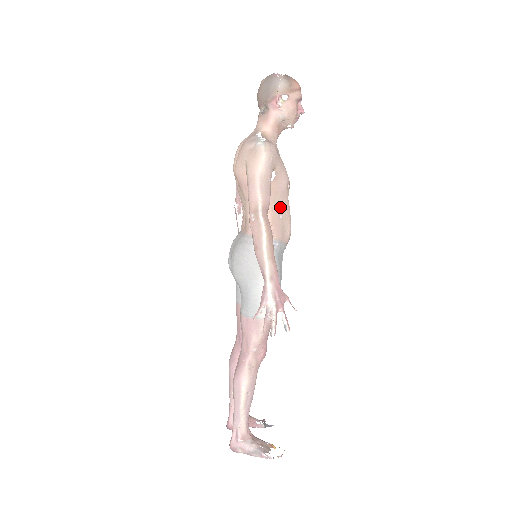
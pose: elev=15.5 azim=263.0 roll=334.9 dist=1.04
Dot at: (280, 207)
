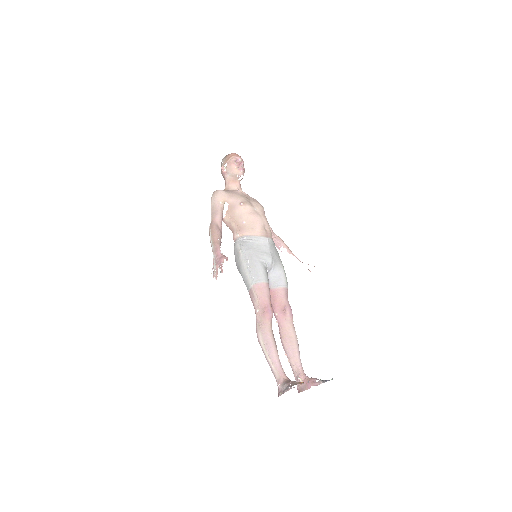
Dot at: (241, 218)
